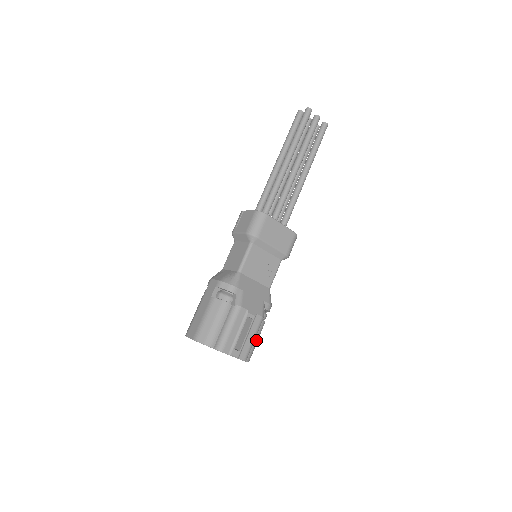
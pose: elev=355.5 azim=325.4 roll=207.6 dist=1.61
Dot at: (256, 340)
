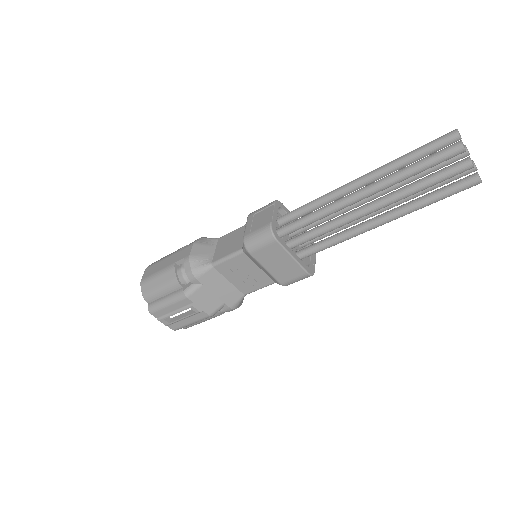
Dot at: (201, 321)
